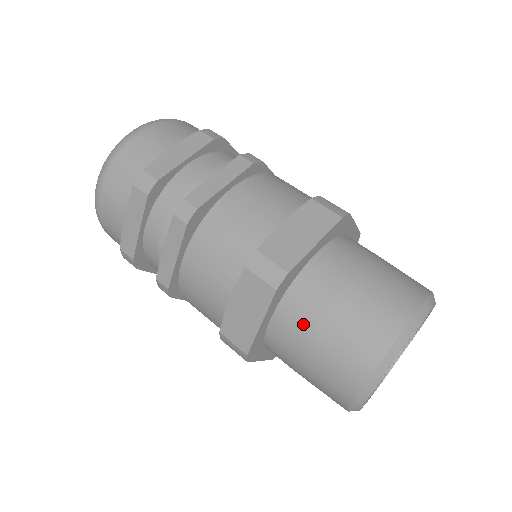
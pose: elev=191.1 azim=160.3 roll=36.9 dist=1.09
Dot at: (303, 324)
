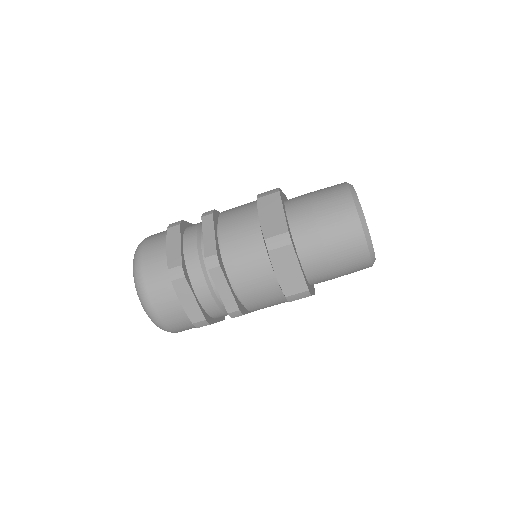
Dot at: (316, 247)
